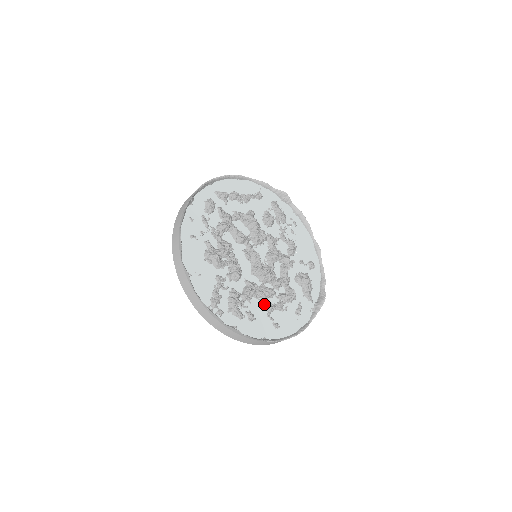
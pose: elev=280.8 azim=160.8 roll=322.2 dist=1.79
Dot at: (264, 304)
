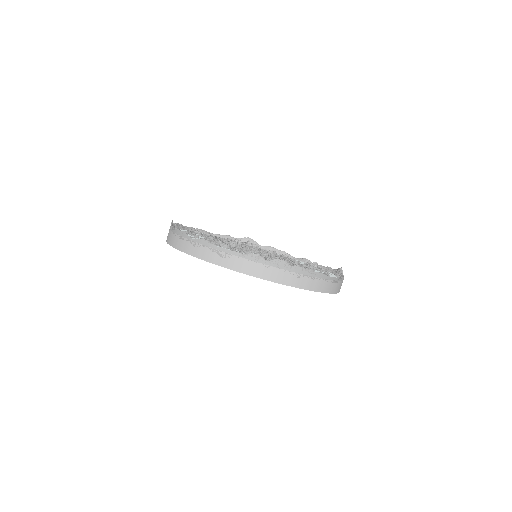
Dot at: (290, 265)
